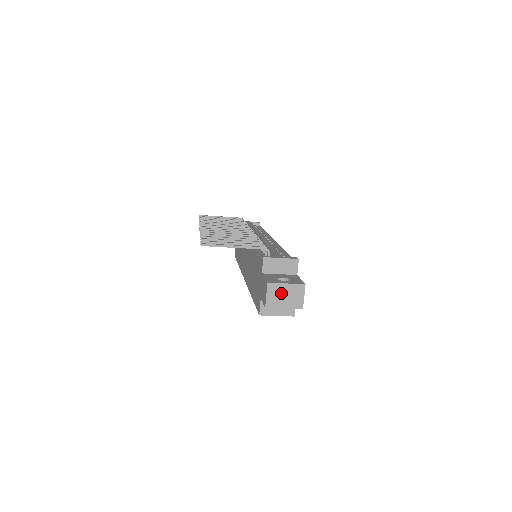
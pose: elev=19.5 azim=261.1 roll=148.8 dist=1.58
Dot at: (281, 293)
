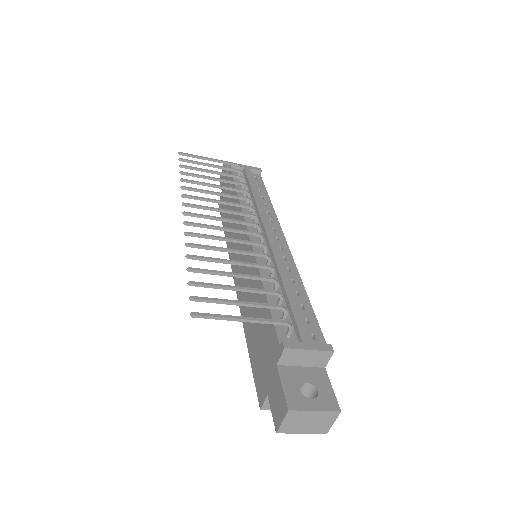
Dot at: (304, 420)
